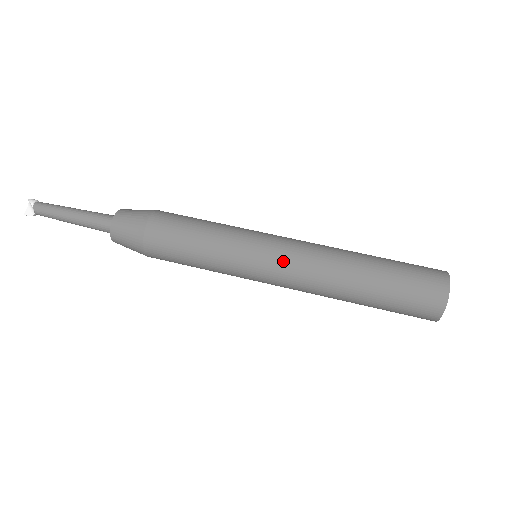
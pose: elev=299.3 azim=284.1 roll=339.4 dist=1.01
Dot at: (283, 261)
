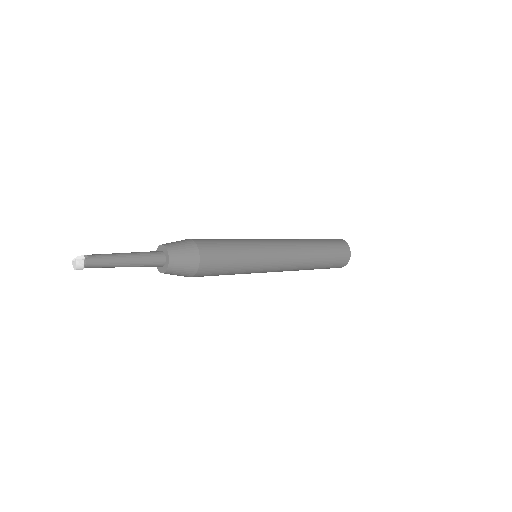
Dot at: occluded
